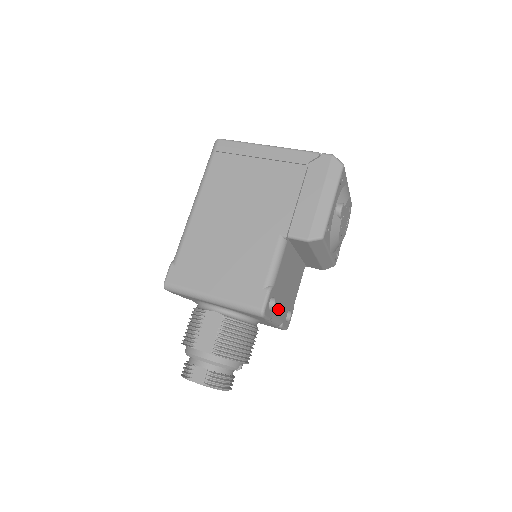
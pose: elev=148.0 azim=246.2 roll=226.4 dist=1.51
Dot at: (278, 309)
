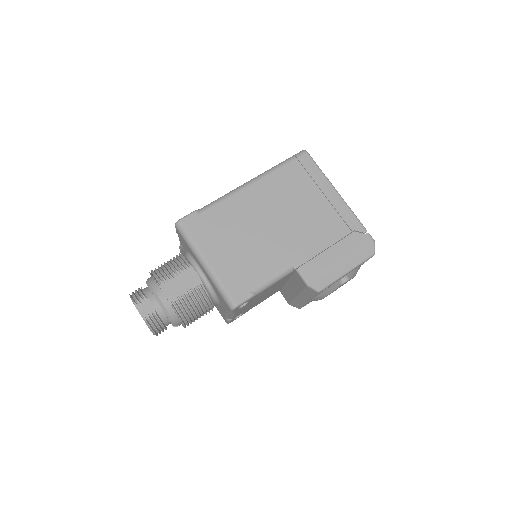
Dot at: (241, 309)
